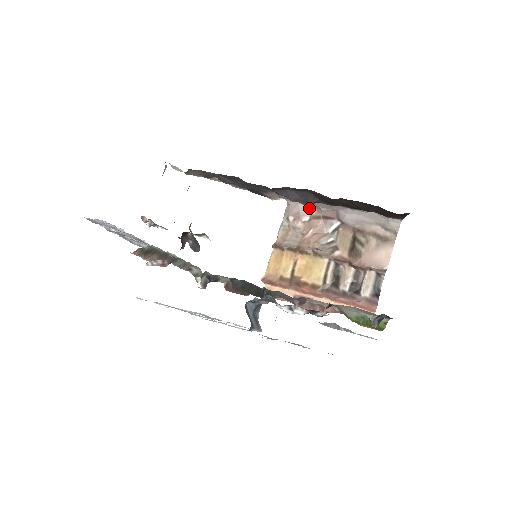
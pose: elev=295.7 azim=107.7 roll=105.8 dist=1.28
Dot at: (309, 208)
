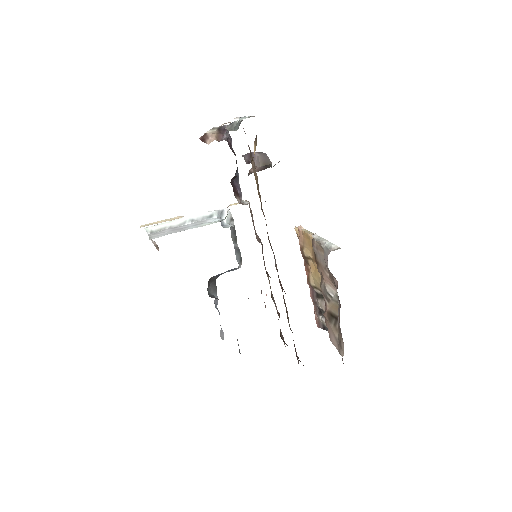
Dot at: (334, 277)
